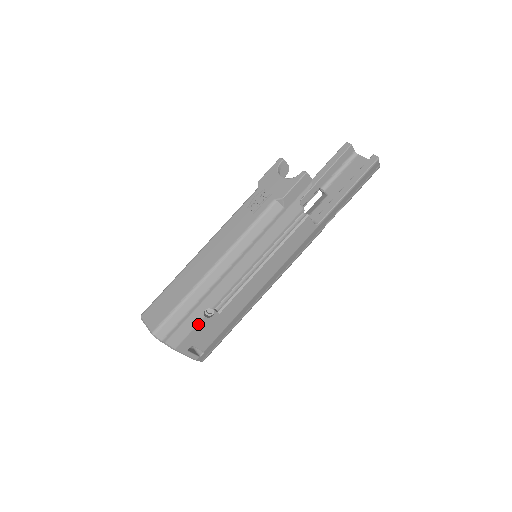
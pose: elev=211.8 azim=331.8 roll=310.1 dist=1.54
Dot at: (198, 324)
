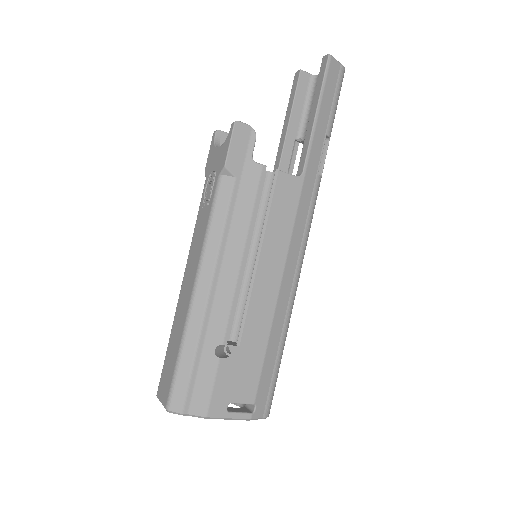
Dot at: (217, 372)
